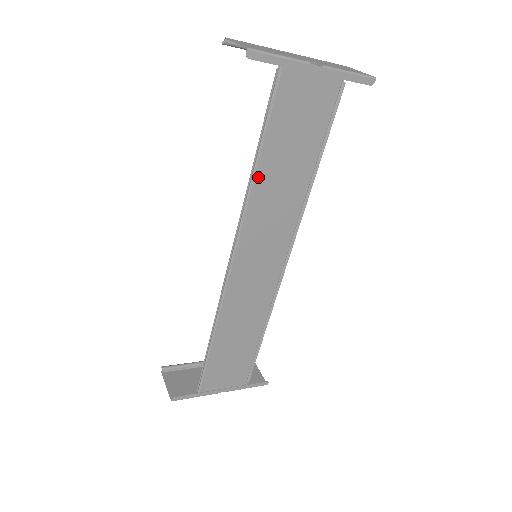
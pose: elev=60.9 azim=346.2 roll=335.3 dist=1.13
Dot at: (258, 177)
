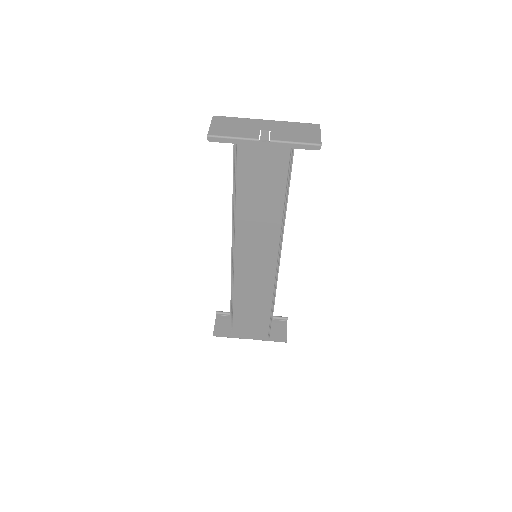
Dot at: (239, 209)
